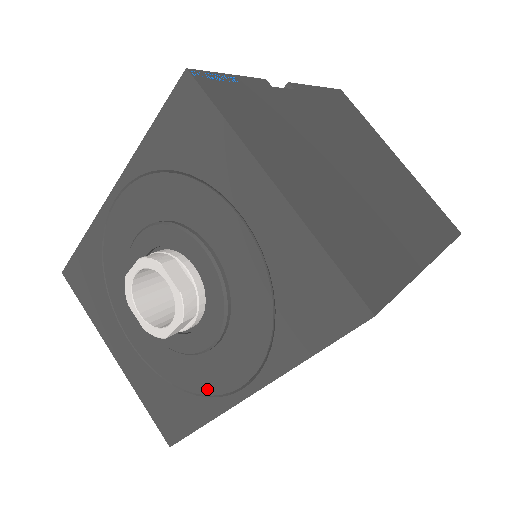
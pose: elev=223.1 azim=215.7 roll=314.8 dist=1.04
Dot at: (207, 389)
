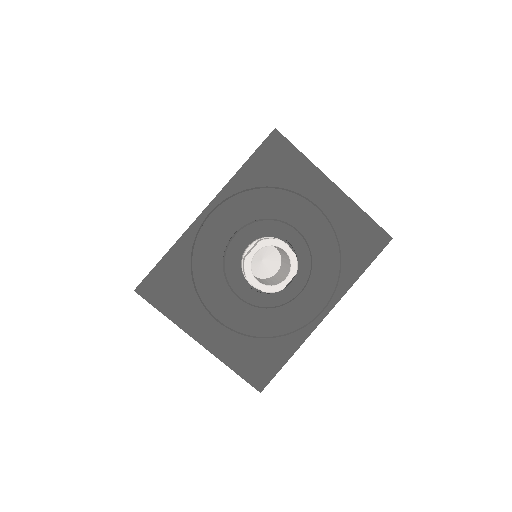
Dot at: (295, 326)
